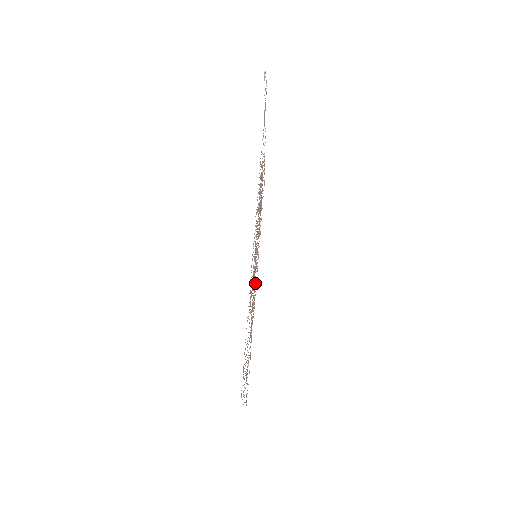
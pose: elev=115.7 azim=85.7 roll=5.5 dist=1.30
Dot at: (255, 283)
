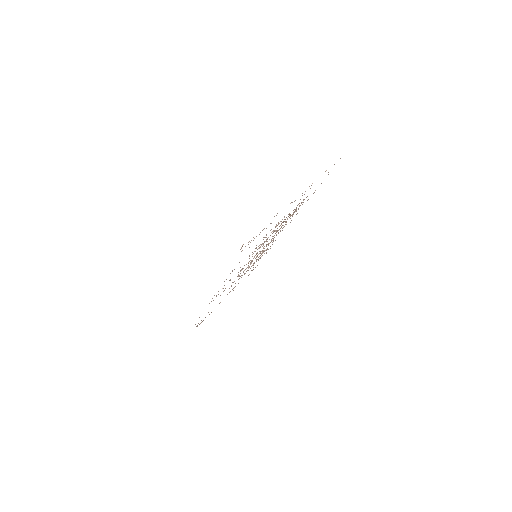
Dot at: occluded
